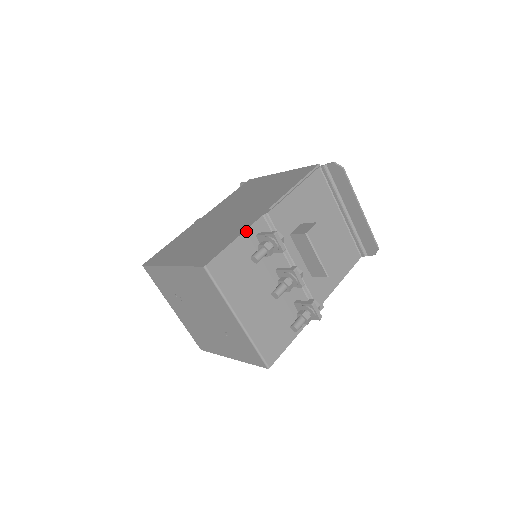
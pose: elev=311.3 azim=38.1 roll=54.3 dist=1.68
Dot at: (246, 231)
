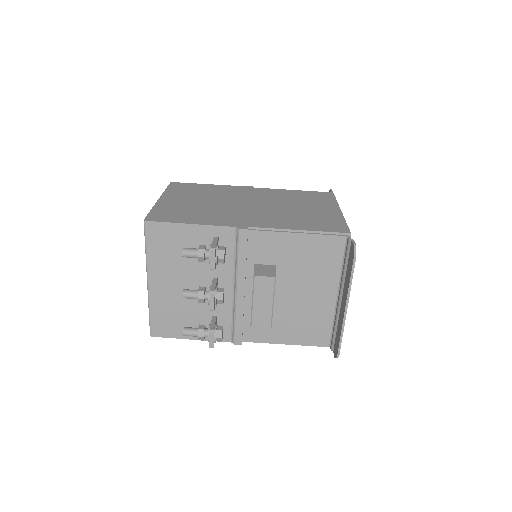
Dot at: (207, 226)
